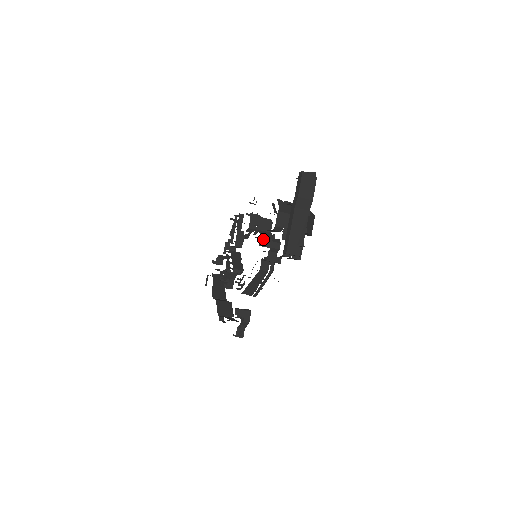
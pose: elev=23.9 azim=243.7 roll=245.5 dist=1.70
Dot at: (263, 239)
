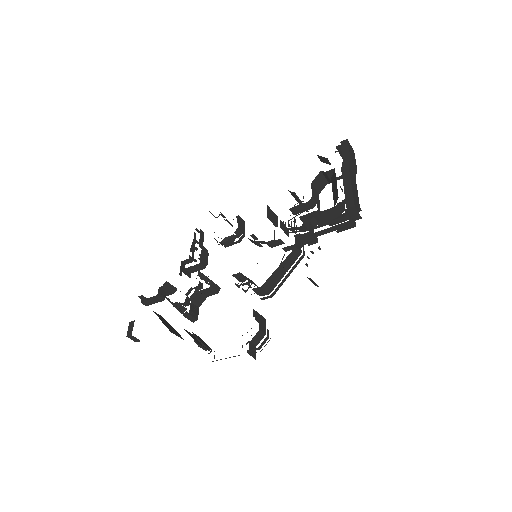
Dot at: (283, 222)
